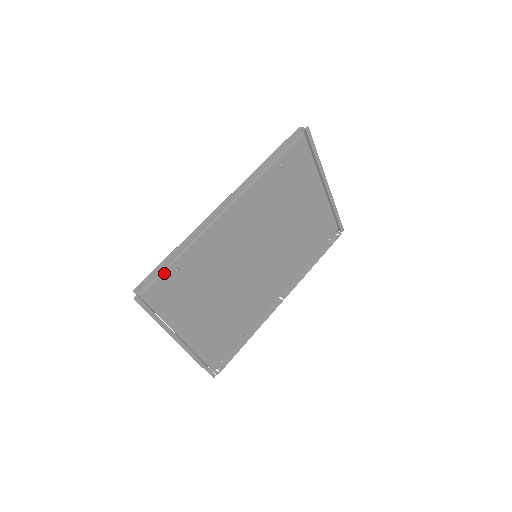
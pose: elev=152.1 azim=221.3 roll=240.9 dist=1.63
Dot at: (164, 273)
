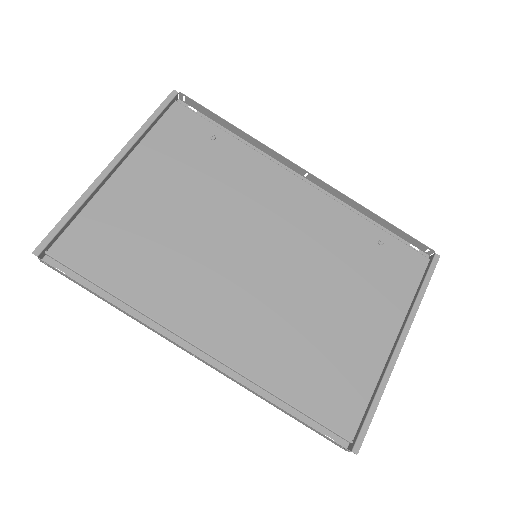
Dot at: (207, 123)
